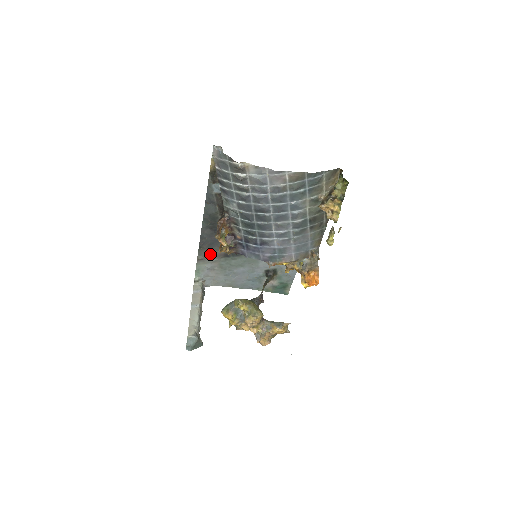
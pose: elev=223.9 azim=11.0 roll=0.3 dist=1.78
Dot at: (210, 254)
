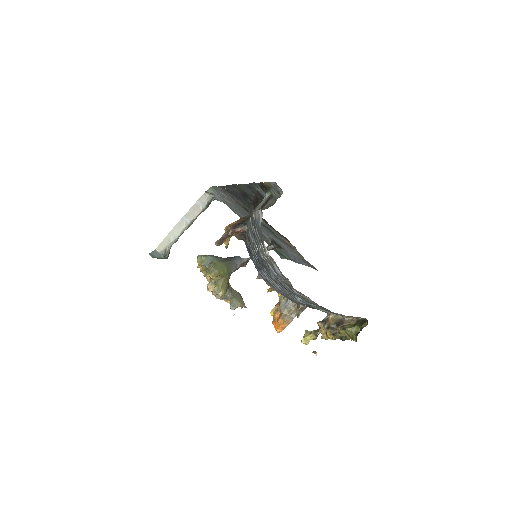
Dot at: (231, 195)
